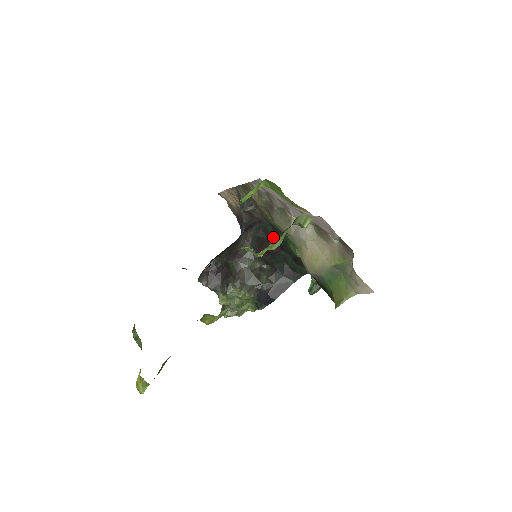
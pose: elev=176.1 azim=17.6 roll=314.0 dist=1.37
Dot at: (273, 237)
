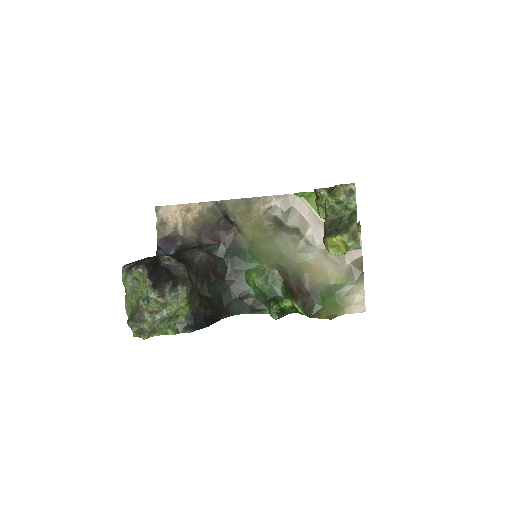
Dot at: (225, 264)
